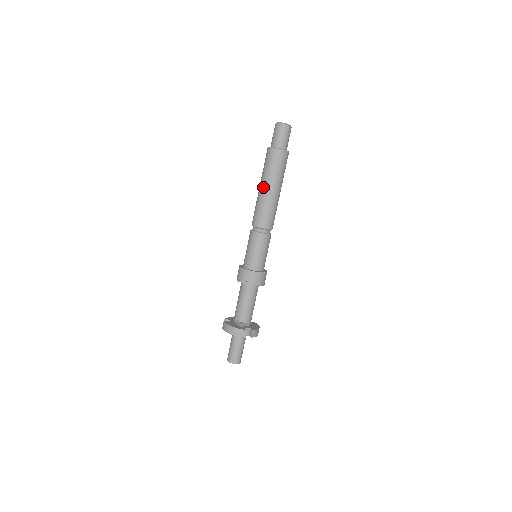
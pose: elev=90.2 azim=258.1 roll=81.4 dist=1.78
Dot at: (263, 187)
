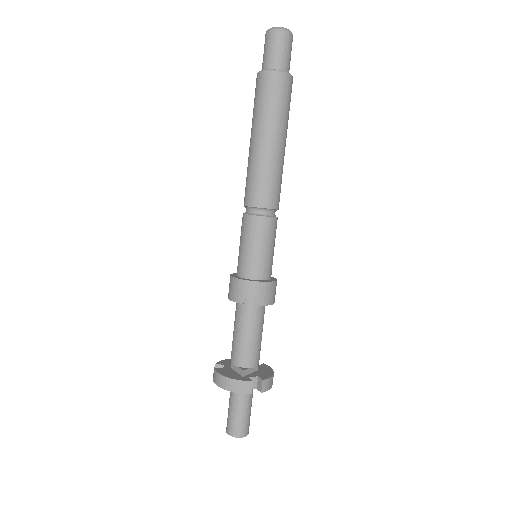
Dot at: (256, 139)
